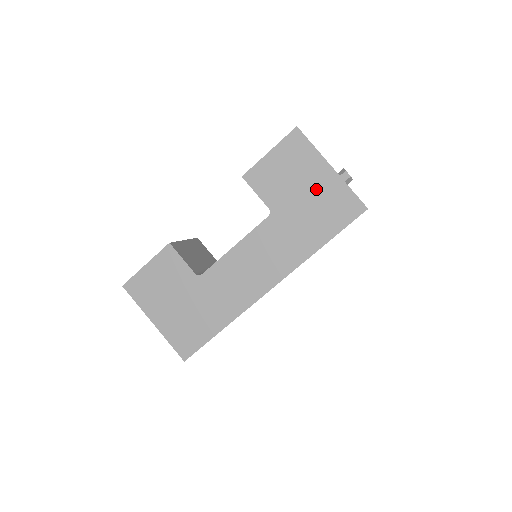
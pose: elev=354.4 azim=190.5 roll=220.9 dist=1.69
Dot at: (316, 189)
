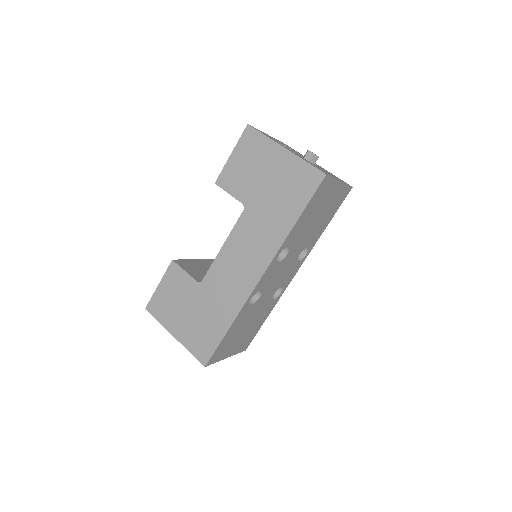
Dot at: (276, 172)
